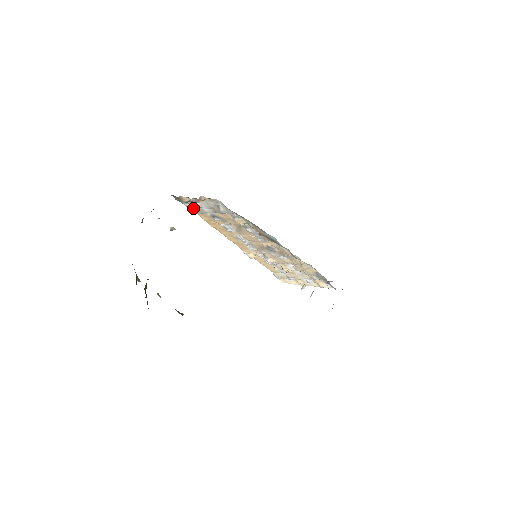
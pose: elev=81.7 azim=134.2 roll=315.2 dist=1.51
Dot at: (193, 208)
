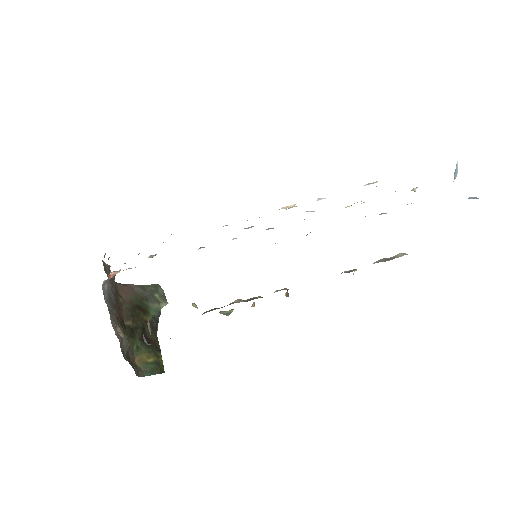
Dot at: occluded
